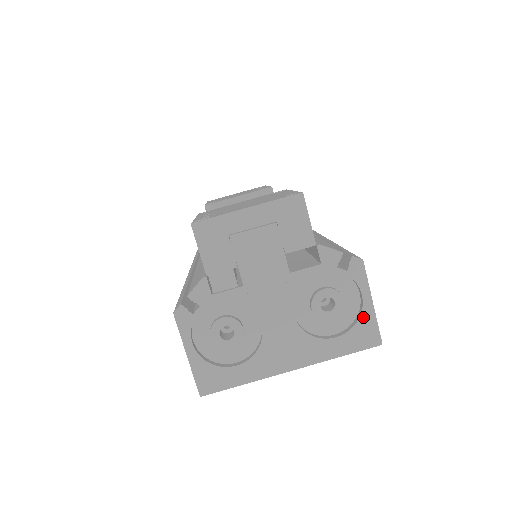
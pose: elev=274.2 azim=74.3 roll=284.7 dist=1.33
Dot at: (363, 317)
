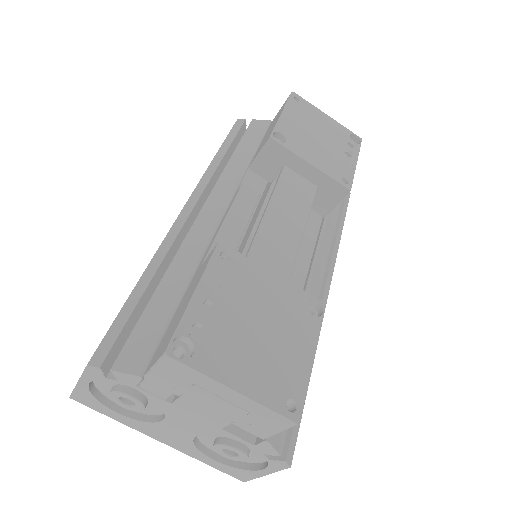
Dot at: (248, 472)
